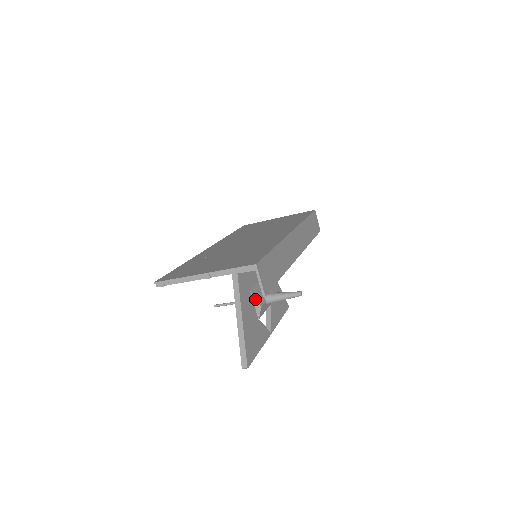
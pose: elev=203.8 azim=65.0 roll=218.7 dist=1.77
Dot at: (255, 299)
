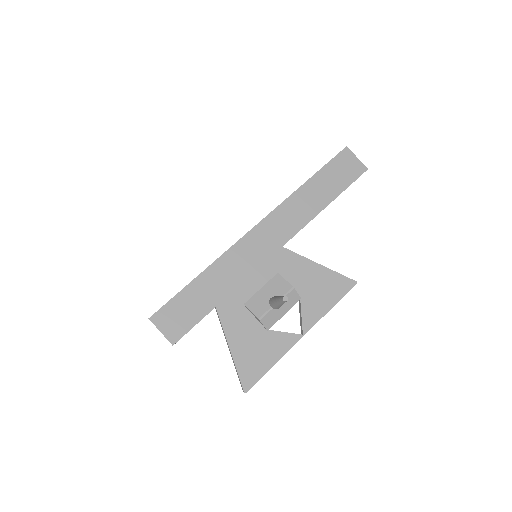
Dot at: (251, 312)
